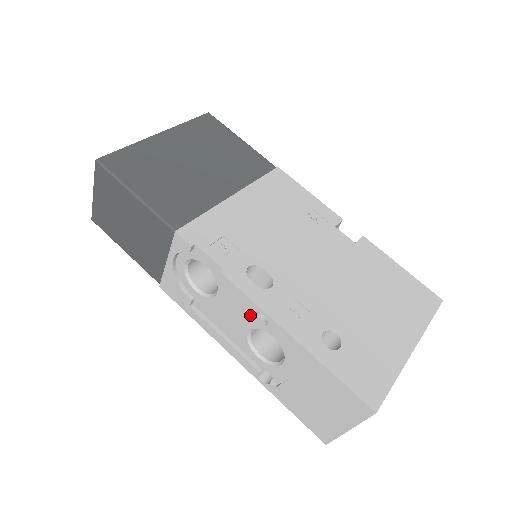
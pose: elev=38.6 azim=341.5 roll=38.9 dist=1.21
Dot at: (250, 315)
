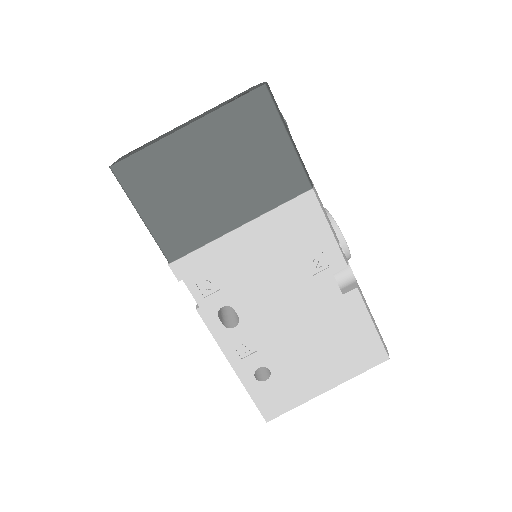
Dot at: occluded
